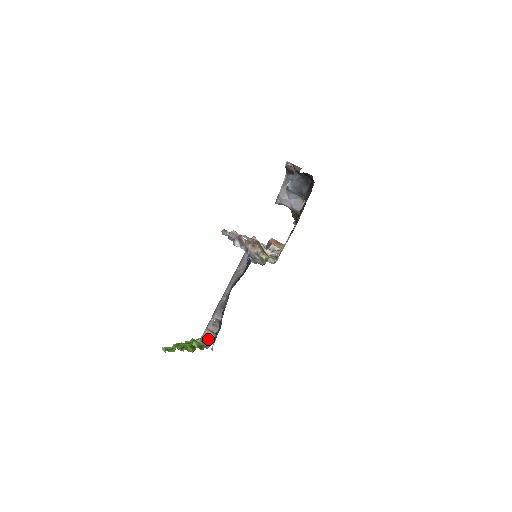
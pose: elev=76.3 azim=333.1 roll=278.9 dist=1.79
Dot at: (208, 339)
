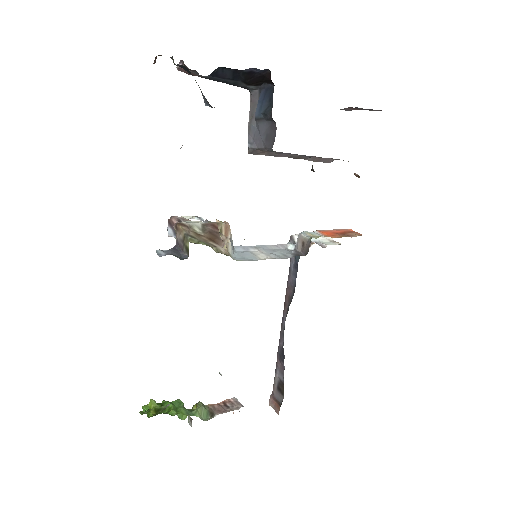
Dot at: (228, 407)
